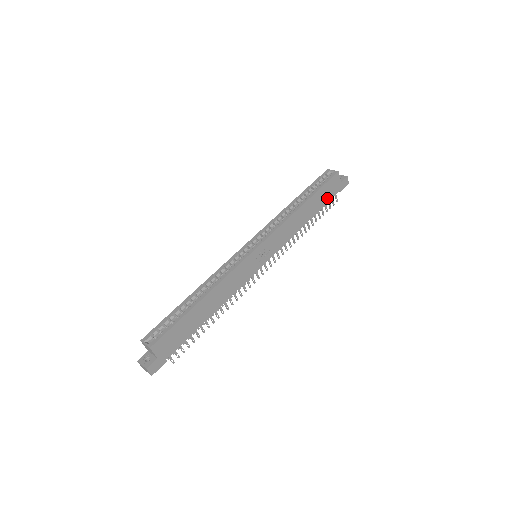
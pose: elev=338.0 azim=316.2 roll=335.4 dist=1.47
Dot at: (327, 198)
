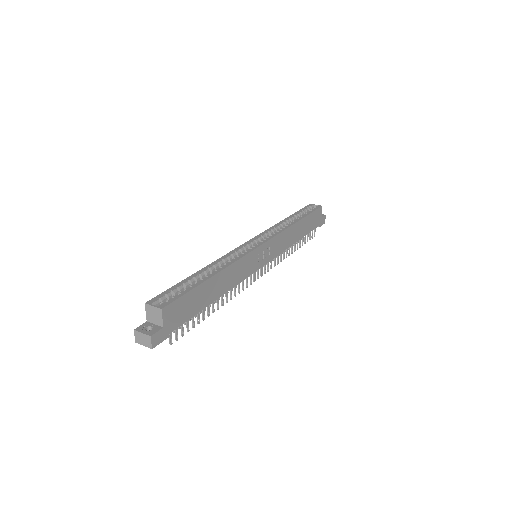
Dot at: (311, 227)
